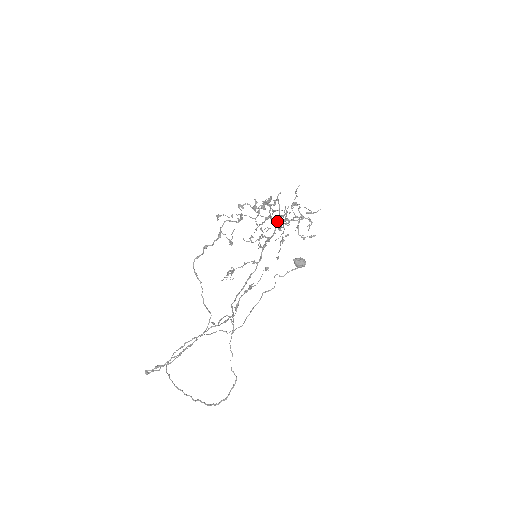
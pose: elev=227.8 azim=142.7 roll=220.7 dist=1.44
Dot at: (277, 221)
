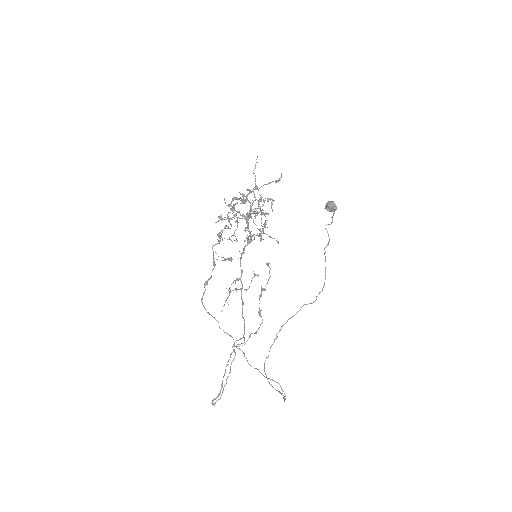
Dot at: (254, 212)
